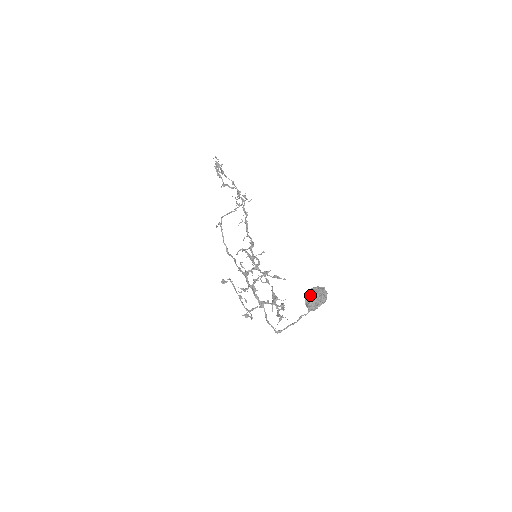
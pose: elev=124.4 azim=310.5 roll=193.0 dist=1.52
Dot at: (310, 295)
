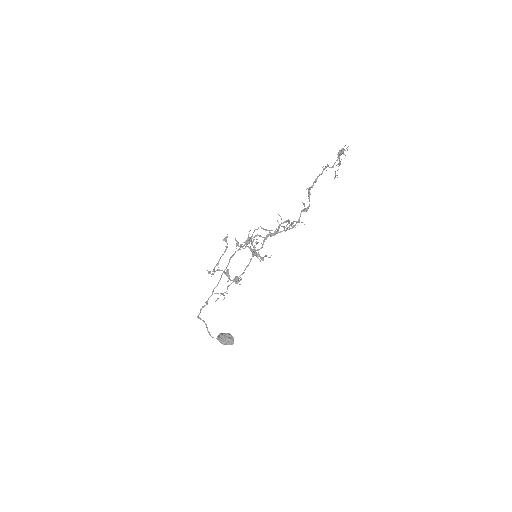
Dot at: (222, 340)
